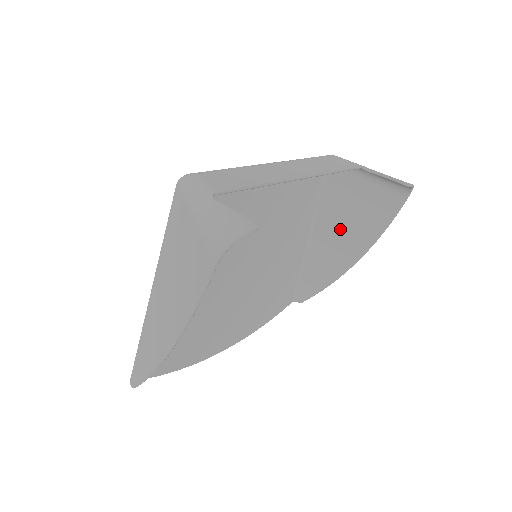
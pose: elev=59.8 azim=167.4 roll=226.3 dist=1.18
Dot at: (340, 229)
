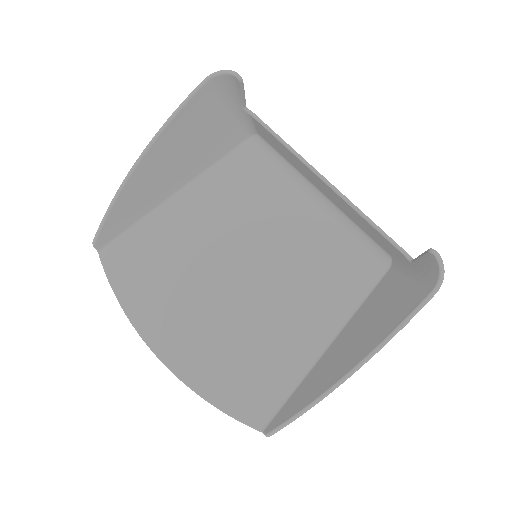
Dot at: (358, 333)
